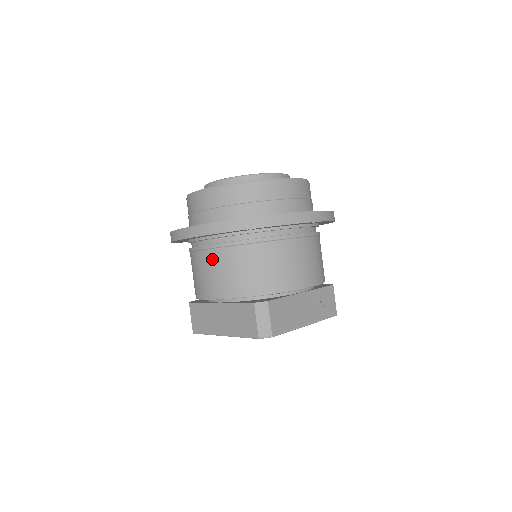
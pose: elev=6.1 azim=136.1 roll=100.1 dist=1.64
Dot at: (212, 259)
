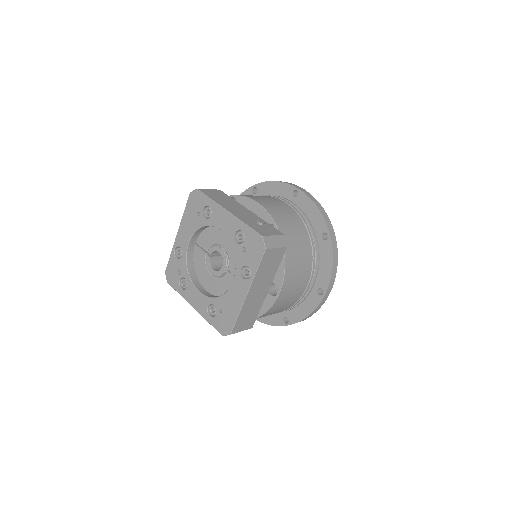
Dot at: occluded
